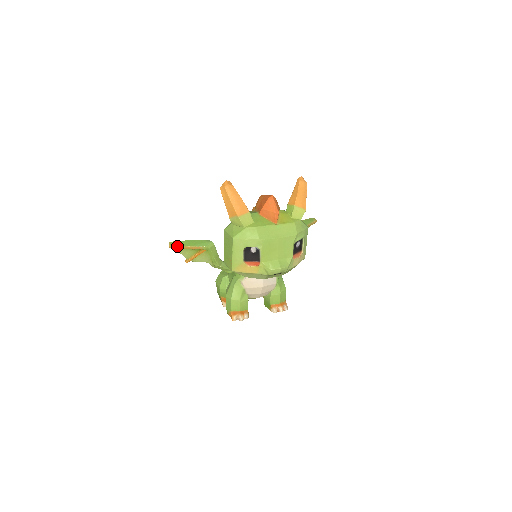
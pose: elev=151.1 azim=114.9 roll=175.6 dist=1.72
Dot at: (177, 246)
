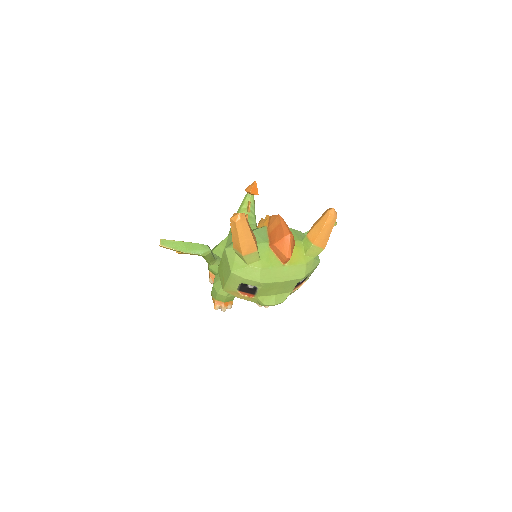
Dot at: (168, 248)
